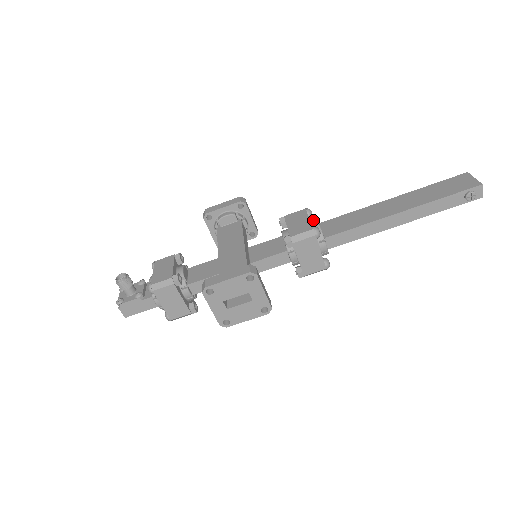
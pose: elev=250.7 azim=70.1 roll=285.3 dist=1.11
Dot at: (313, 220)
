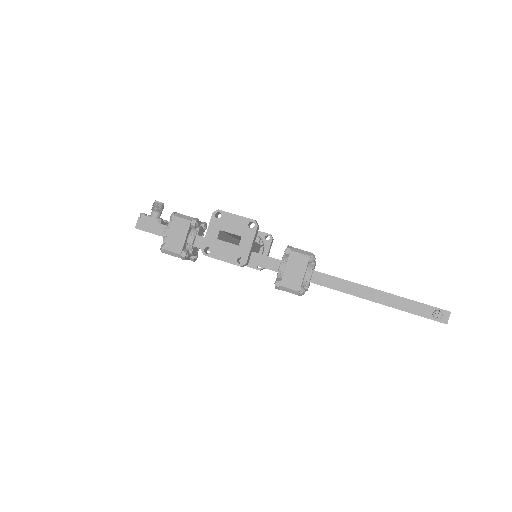
Dot at: occluded
